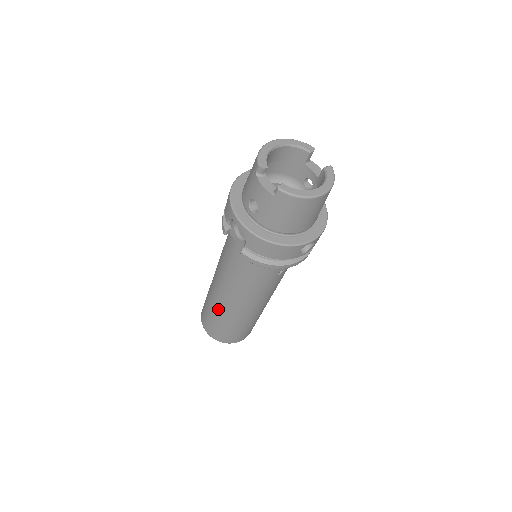
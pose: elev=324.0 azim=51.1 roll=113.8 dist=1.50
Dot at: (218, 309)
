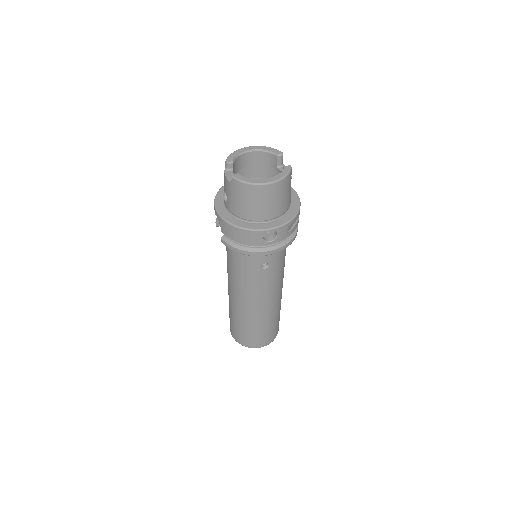
Dot at: (231, 306)
